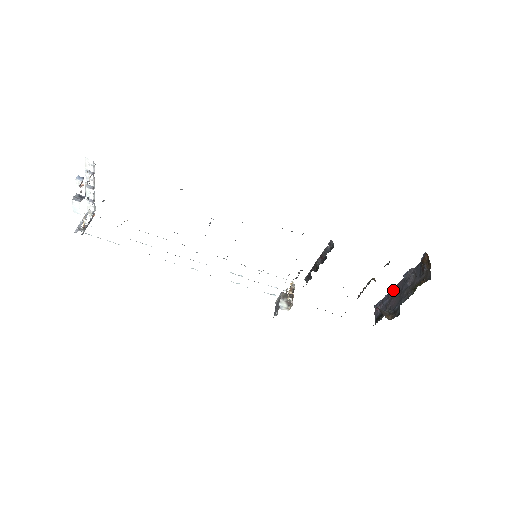
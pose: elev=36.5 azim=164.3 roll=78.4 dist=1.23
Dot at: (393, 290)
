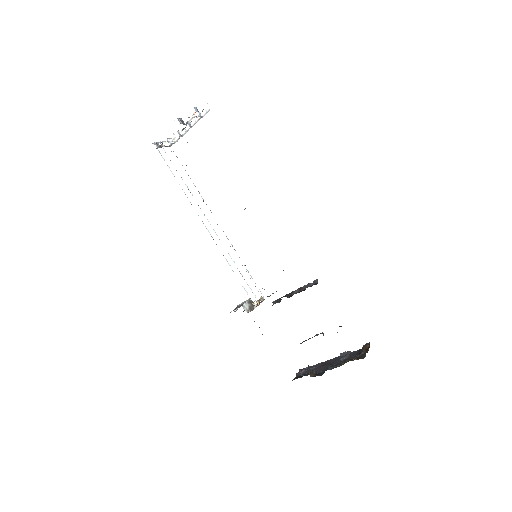
Dot at: (324, 362)
